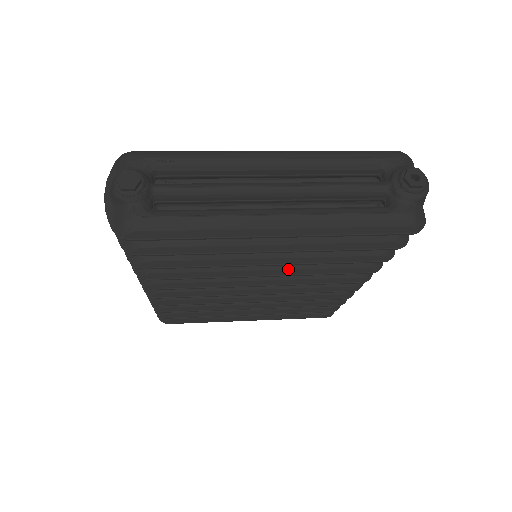
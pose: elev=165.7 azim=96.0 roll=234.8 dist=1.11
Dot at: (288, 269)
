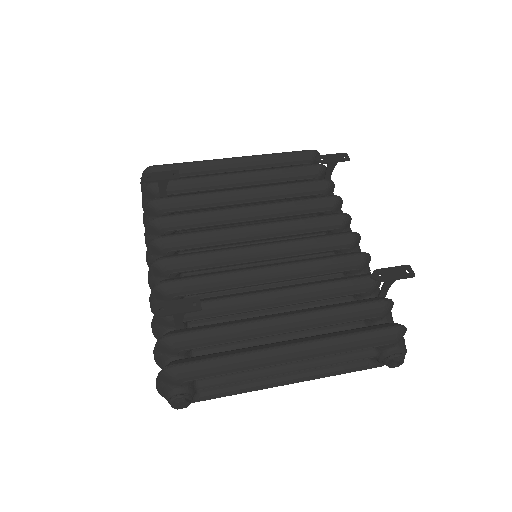
Dot at: occluded
